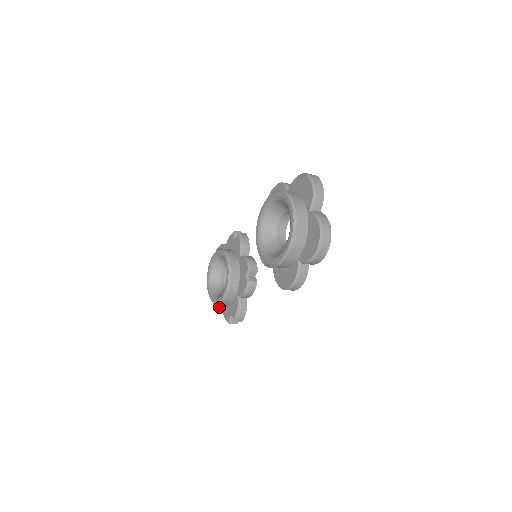
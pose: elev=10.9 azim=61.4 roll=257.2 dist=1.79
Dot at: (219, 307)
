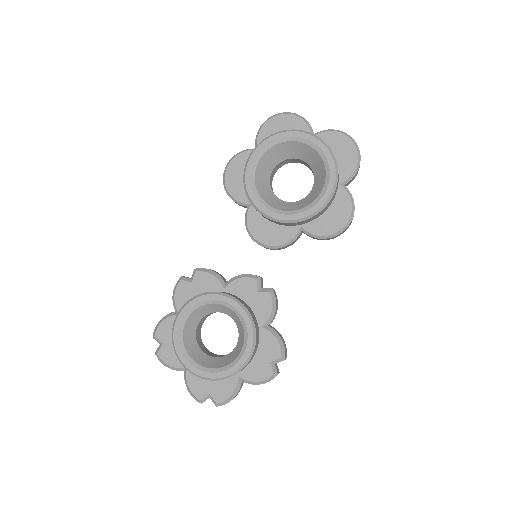
Dot at: (233, 385)
